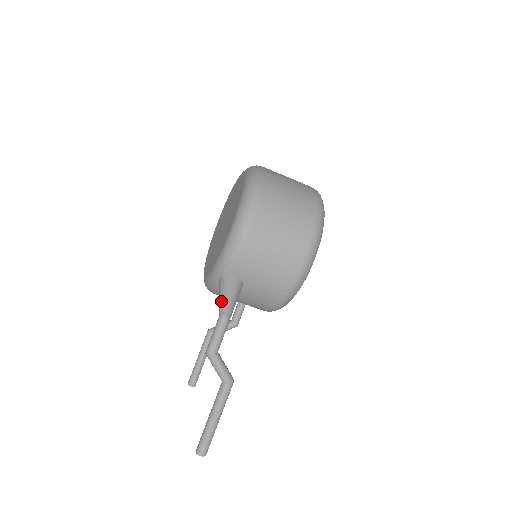
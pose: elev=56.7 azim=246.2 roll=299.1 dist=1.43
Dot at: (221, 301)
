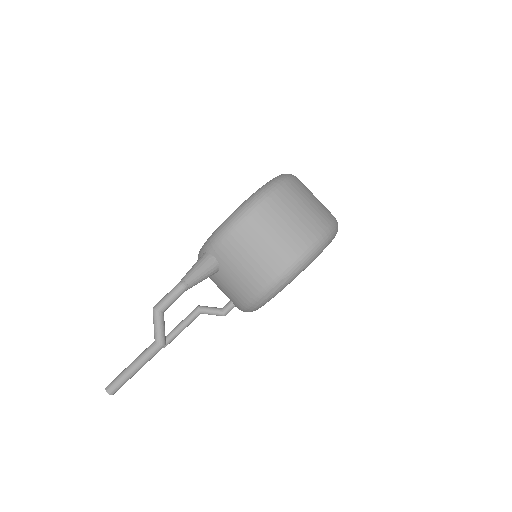
Dot at: (189, 271)
